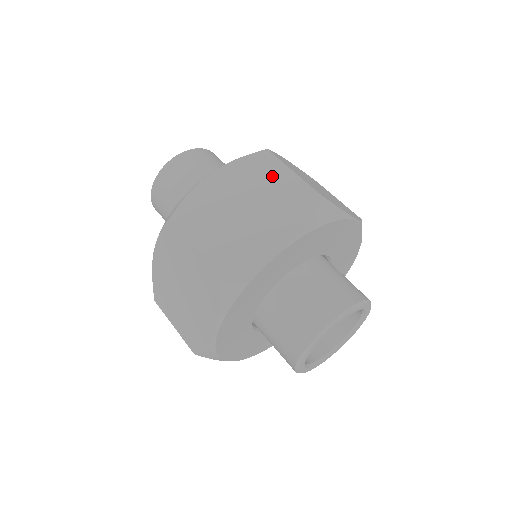
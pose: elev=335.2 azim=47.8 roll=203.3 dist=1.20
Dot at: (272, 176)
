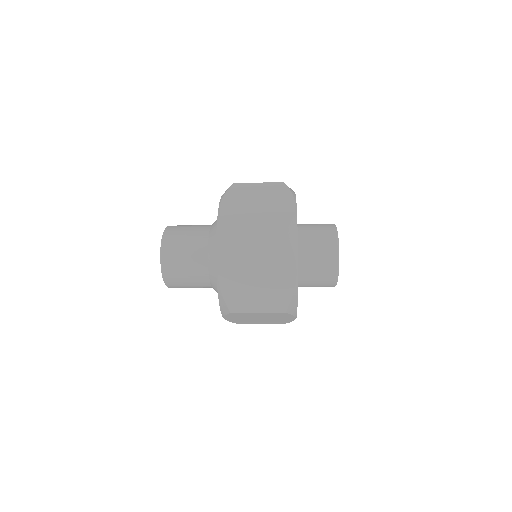
Dot at: (252, 189)
